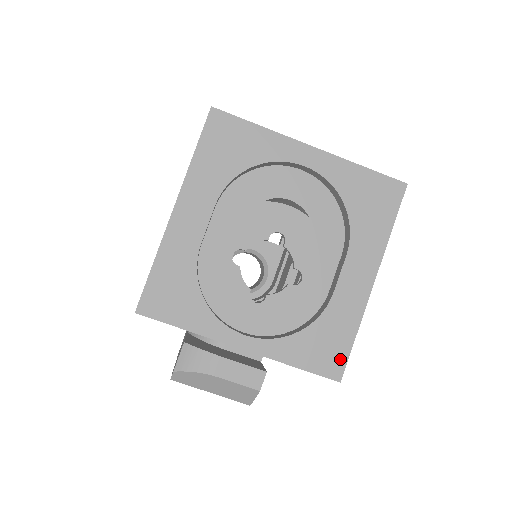
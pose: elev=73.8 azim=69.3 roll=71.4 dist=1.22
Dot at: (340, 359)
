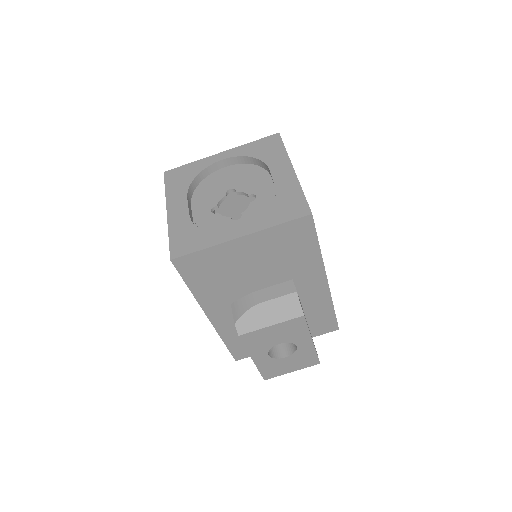
Dot at: (303, 205)
